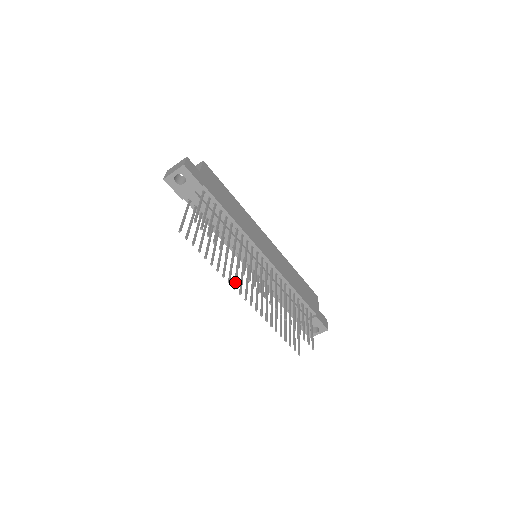
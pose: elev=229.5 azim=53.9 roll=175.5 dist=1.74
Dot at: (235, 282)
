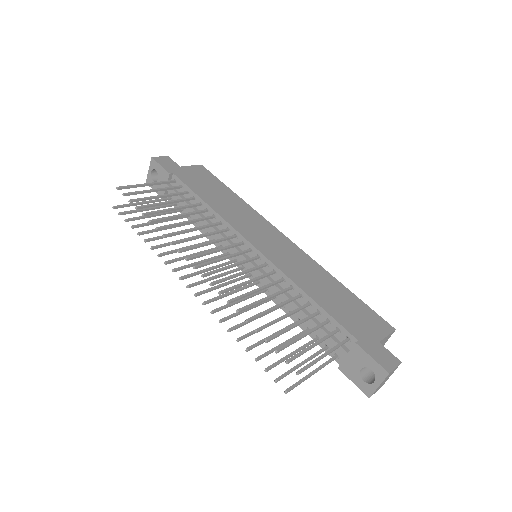
Dot at: (181, 266)
